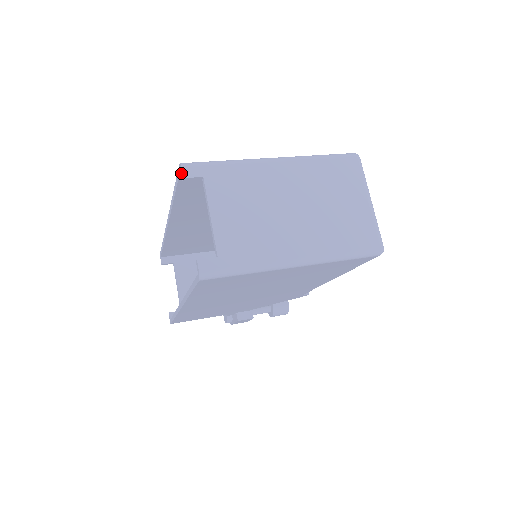
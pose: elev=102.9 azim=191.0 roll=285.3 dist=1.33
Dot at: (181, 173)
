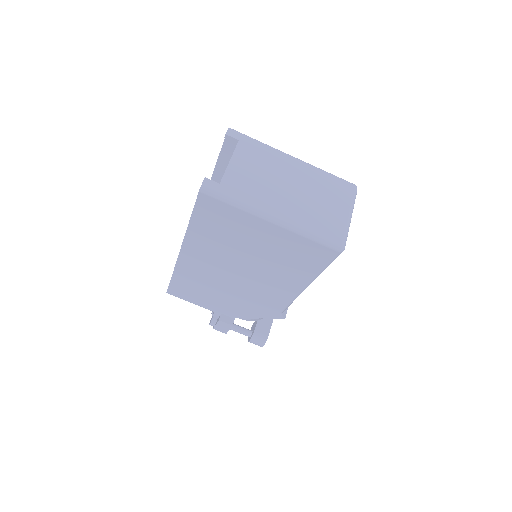
Dot at: (226, 133)
